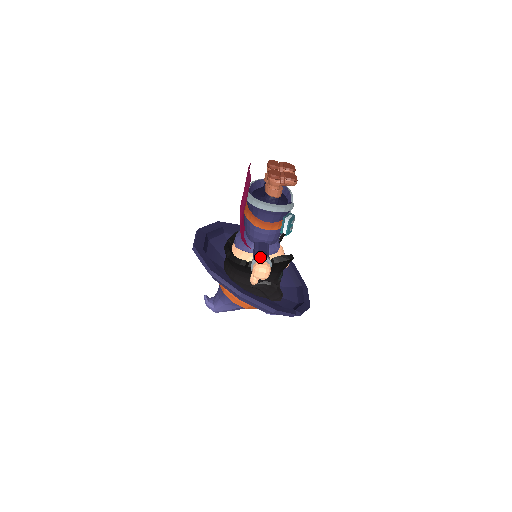
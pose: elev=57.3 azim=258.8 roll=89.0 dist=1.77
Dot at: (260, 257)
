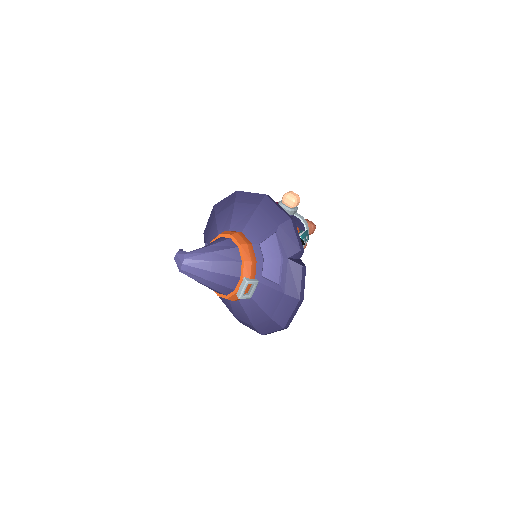
Dot at: occluded
